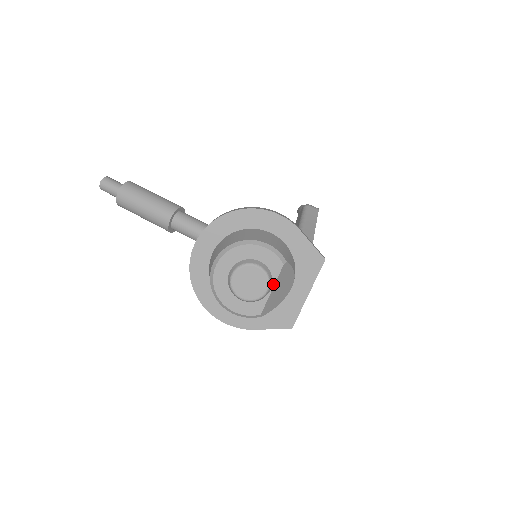
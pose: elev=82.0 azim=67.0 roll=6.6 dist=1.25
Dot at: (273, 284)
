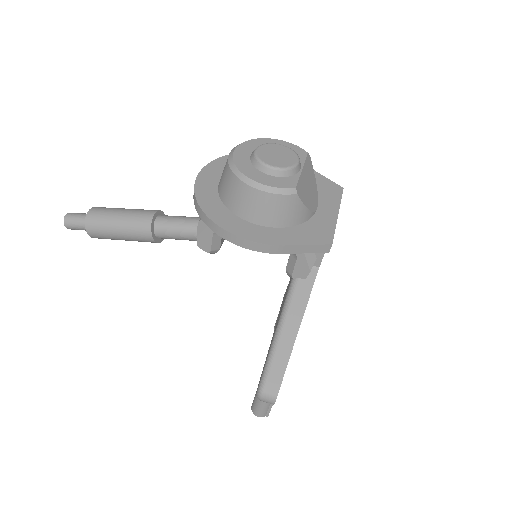
Dot at: (302, 165)
